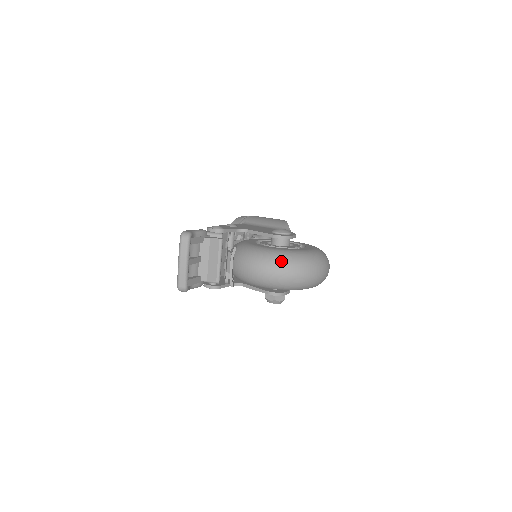
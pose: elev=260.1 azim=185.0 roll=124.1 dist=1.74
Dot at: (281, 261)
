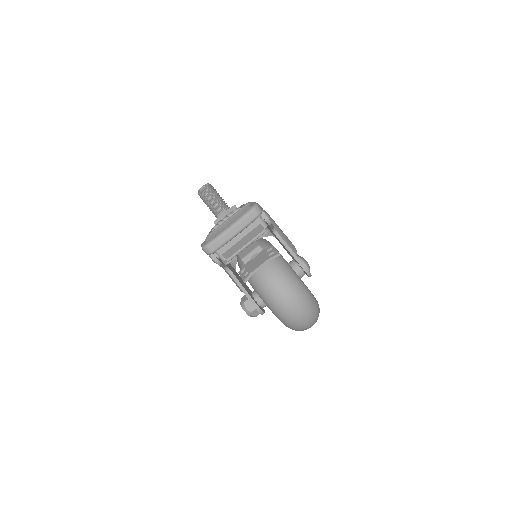
Dot at: (304, 298)
